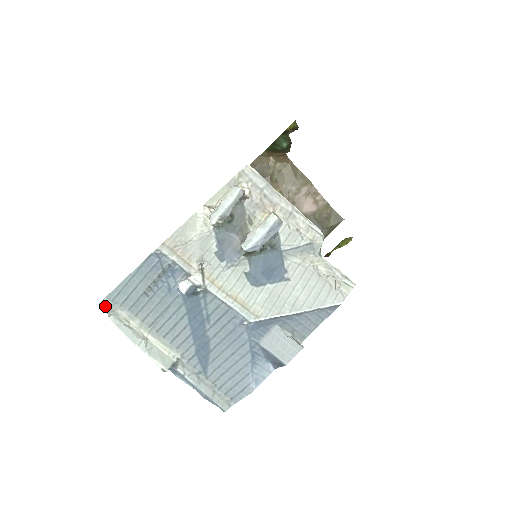
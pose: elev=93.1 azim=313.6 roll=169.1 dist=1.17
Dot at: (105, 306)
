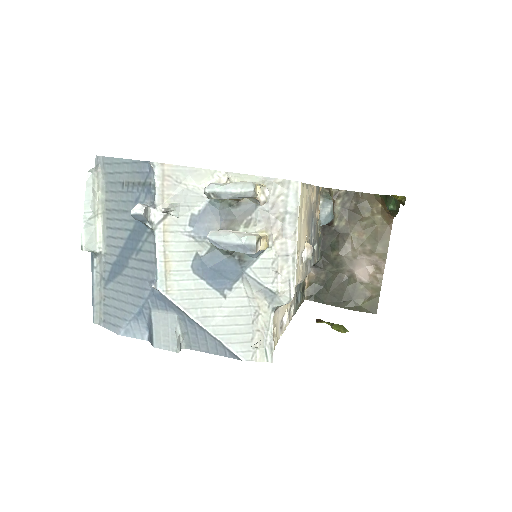
Dot at: (97, 162)
